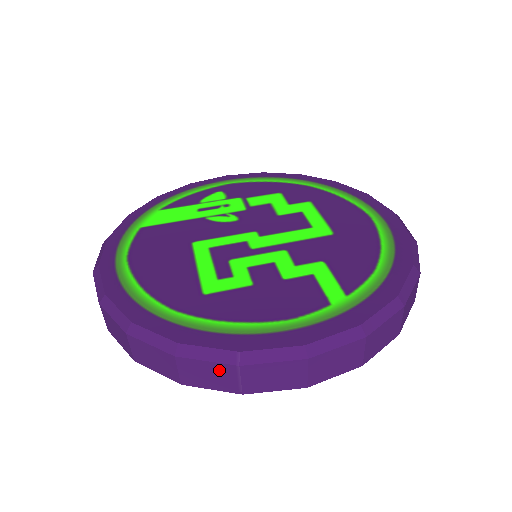
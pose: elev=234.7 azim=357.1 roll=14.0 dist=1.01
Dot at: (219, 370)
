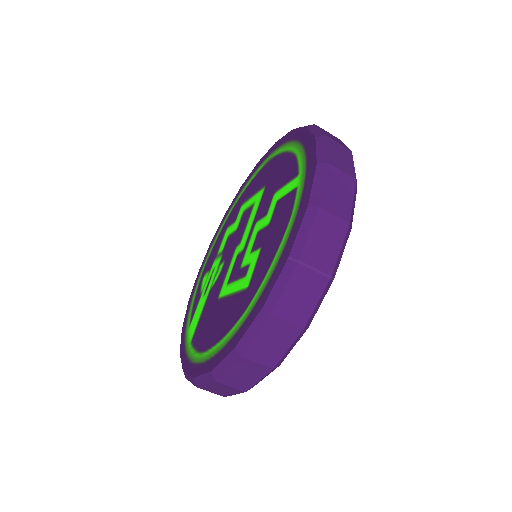
Dot at: (298, 282)
